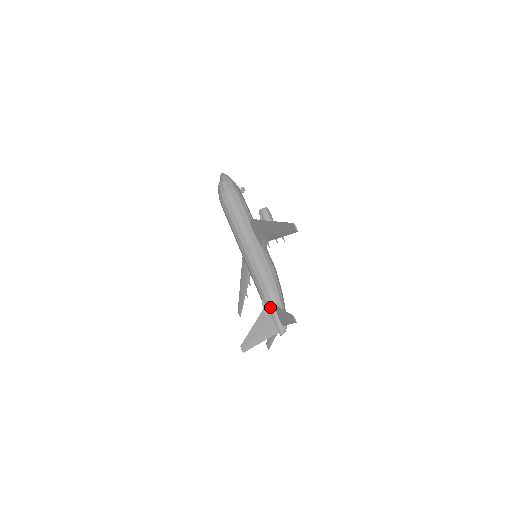
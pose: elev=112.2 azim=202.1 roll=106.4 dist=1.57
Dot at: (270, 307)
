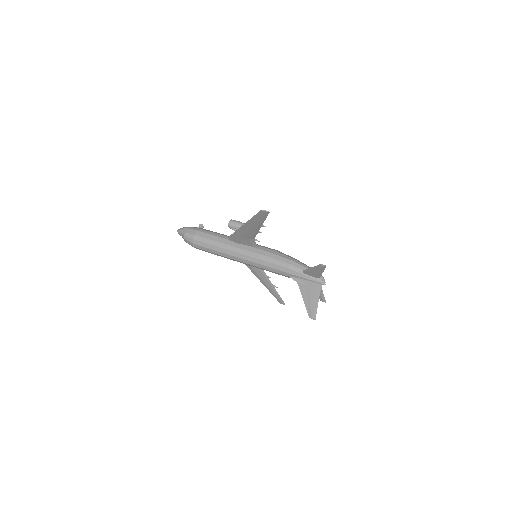
Dot at: (300, 276)
